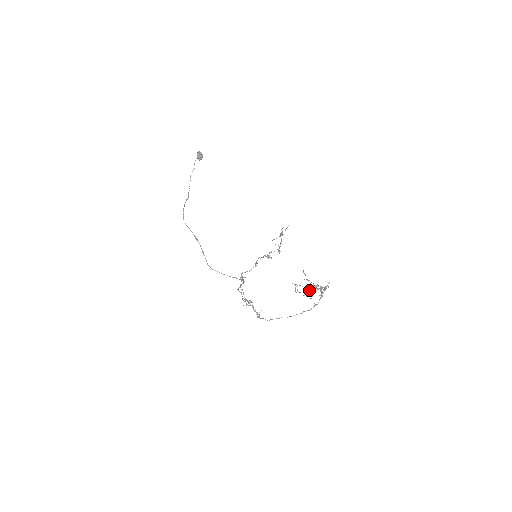
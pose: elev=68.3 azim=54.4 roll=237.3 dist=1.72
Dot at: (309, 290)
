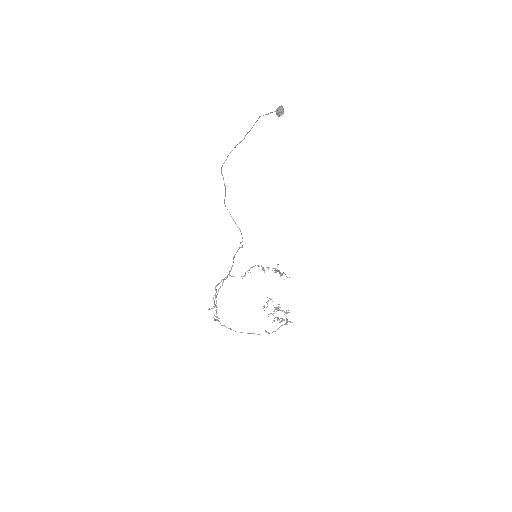
Dot at: (276, 309)
